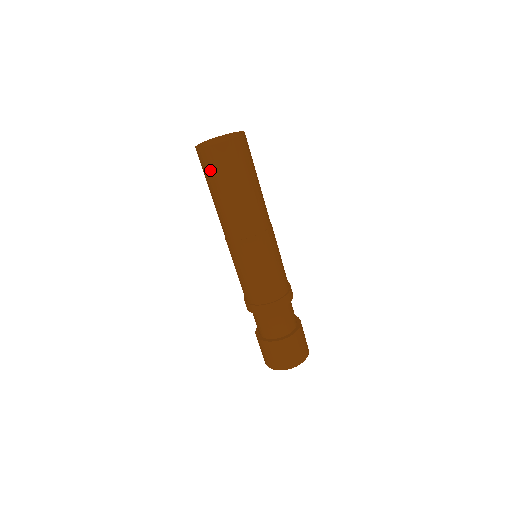
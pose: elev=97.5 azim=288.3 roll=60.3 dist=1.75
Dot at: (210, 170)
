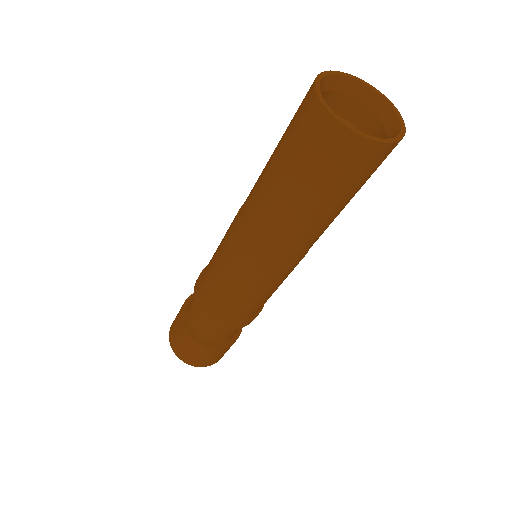
Dot at: (299, 140)
